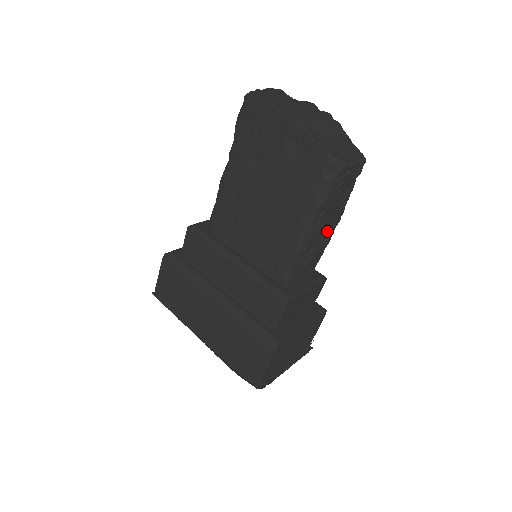
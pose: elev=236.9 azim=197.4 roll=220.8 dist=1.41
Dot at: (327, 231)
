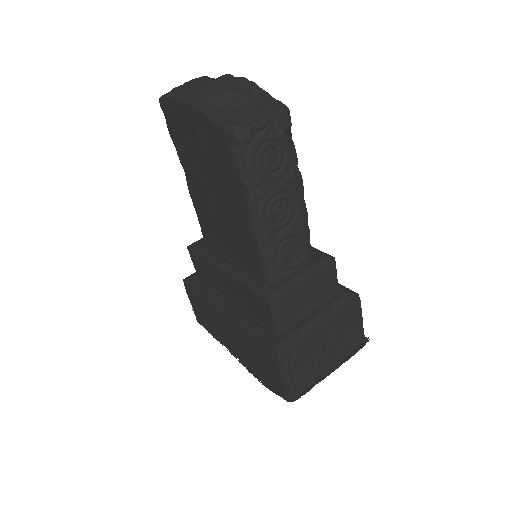
Dot at: (289, 207)
